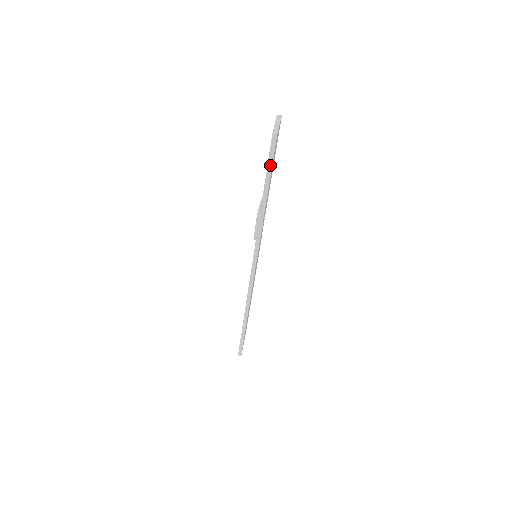
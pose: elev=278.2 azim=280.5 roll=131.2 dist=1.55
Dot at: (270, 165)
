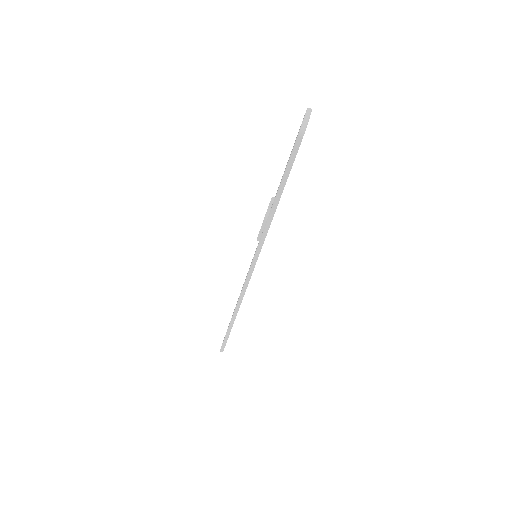
Dot at: (290, 166)
